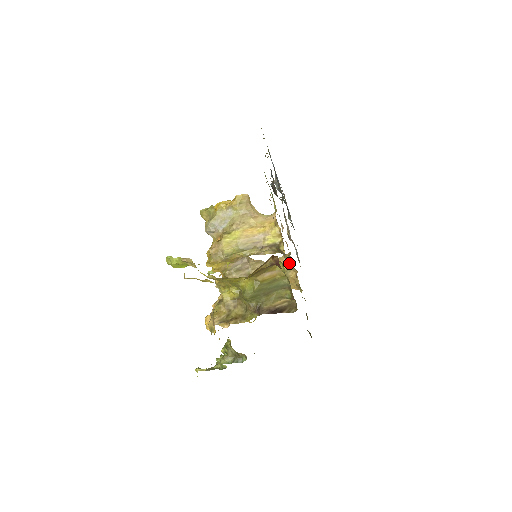
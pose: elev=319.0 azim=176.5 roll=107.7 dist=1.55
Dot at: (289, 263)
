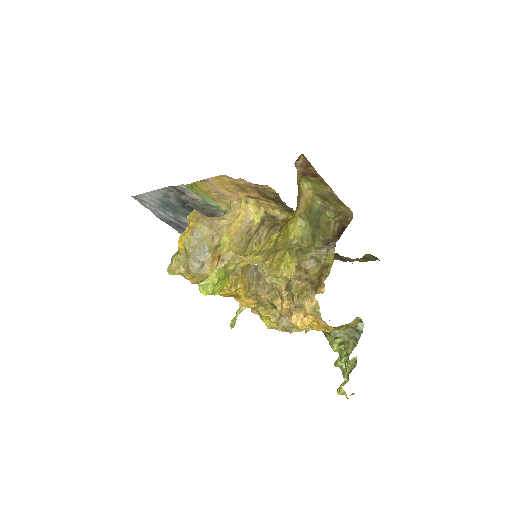
Dot at: occluded
